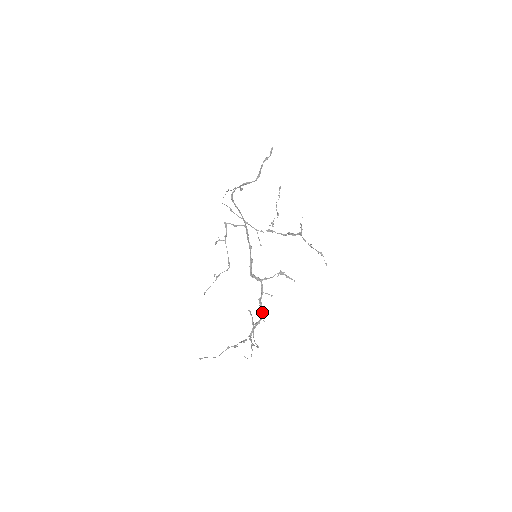
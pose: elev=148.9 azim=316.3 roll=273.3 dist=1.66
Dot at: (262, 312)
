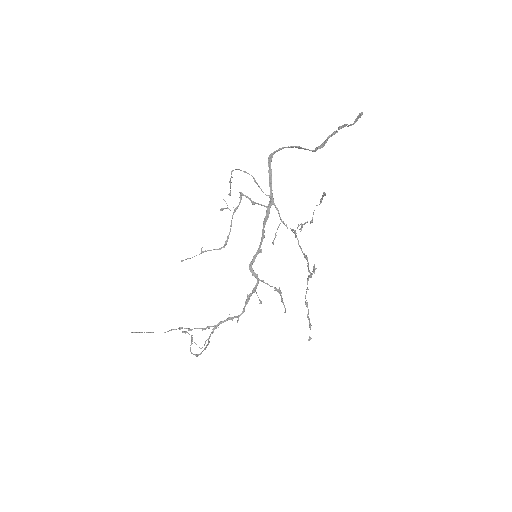
Dot at: (244, 309)
